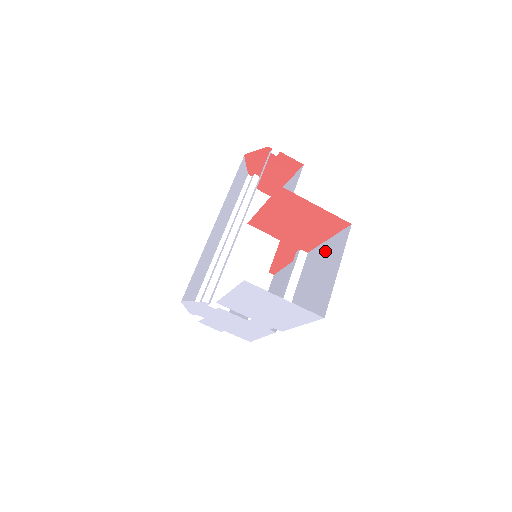
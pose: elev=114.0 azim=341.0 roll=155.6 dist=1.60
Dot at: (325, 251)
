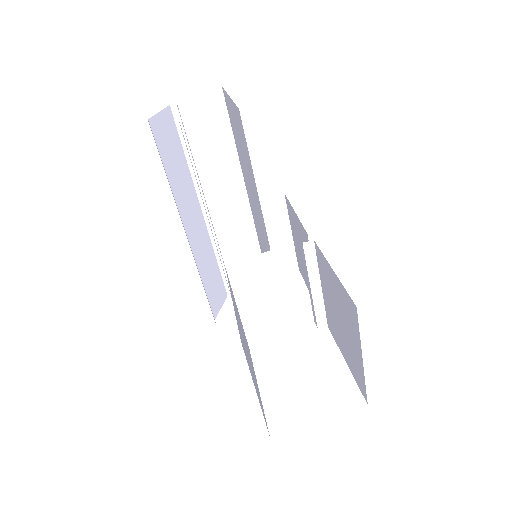
Dot at: (336, 289)
